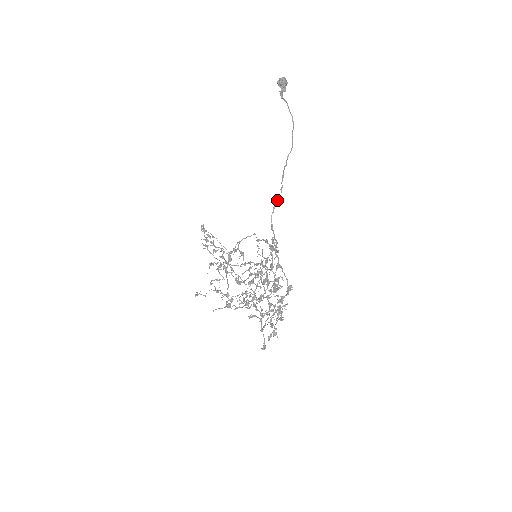
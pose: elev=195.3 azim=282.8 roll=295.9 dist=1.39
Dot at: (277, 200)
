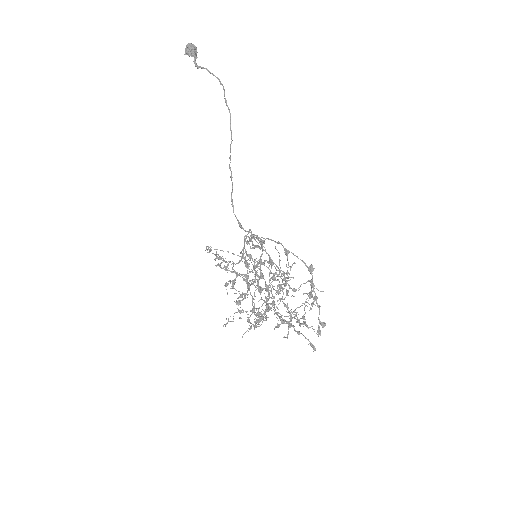
Dot at: (231, 192)
